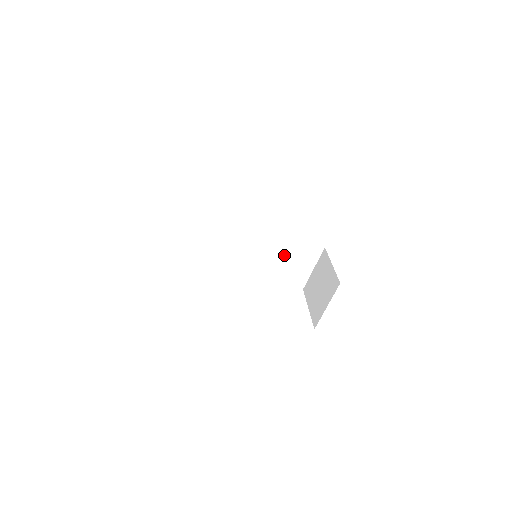
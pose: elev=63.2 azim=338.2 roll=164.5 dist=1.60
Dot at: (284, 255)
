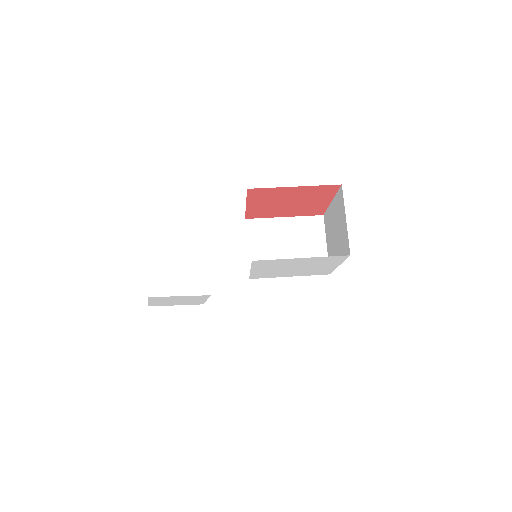
Dot at: (285, 242)
